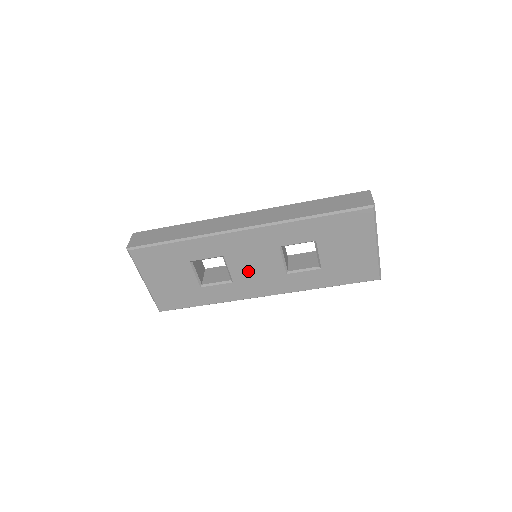
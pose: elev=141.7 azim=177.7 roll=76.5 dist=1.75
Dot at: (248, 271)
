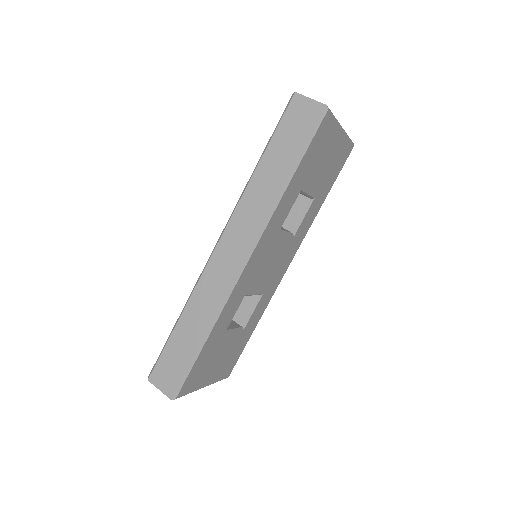
Dot at: (268, 275)
